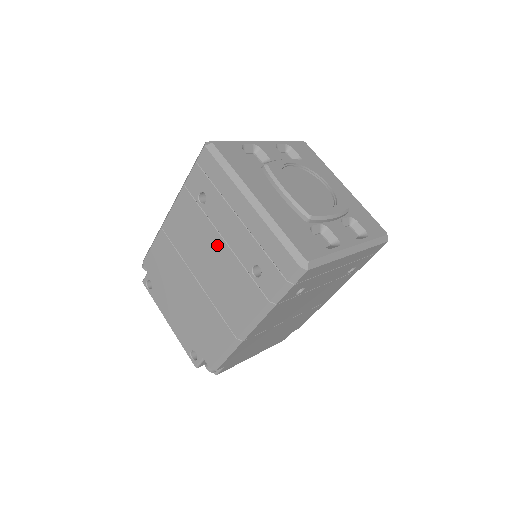
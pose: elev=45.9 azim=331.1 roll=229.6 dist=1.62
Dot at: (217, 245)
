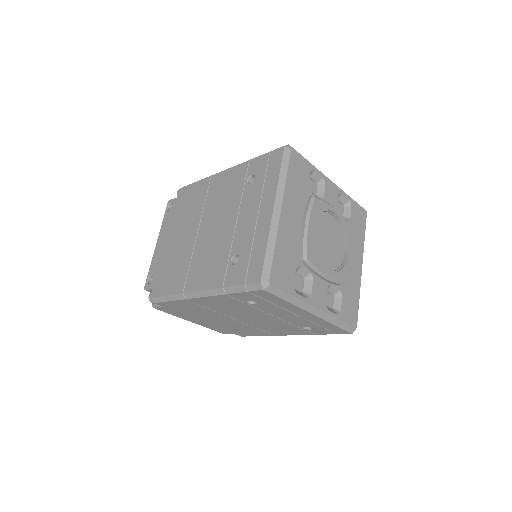
Dot at: (230, 219)
